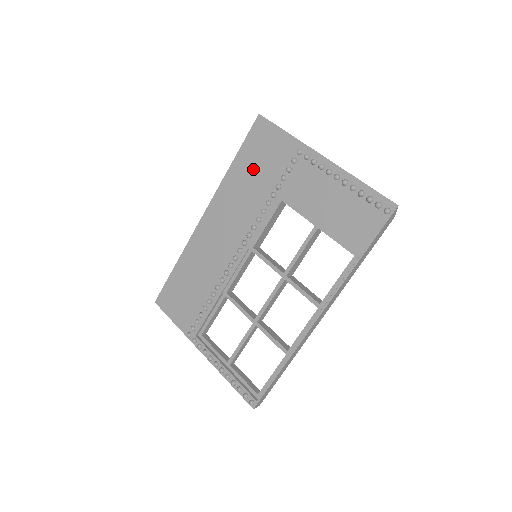
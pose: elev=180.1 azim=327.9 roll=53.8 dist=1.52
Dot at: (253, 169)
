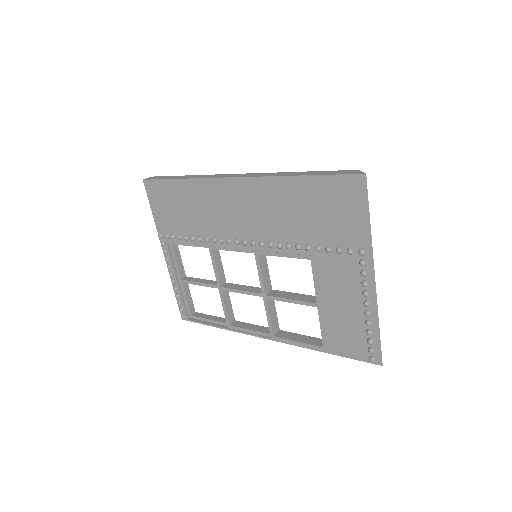
Dot at: (312, 208)
